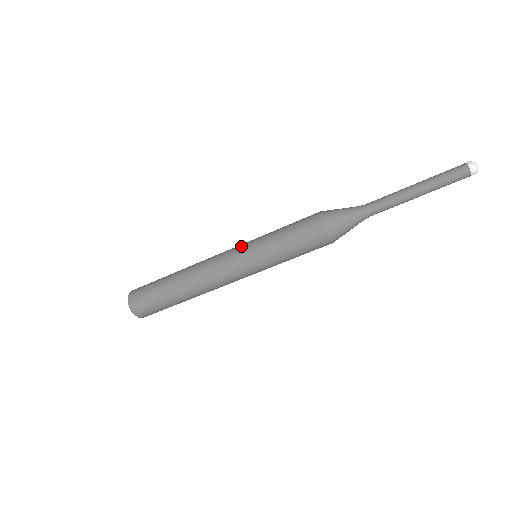
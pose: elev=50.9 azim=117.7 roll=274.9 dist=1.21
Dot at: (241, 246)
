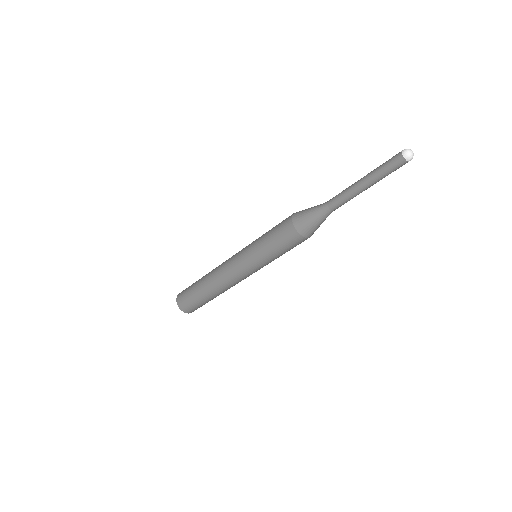
Dot at: (242, 249)
